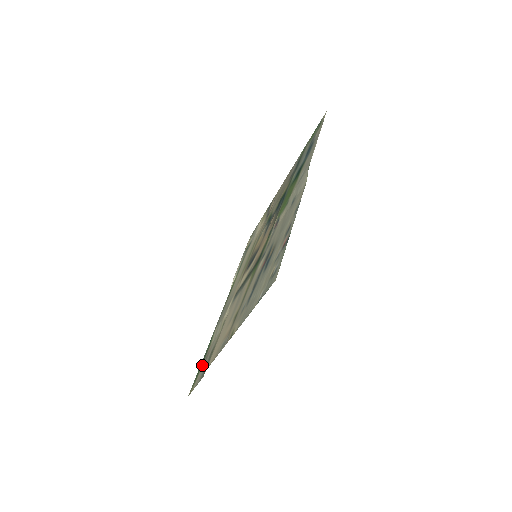
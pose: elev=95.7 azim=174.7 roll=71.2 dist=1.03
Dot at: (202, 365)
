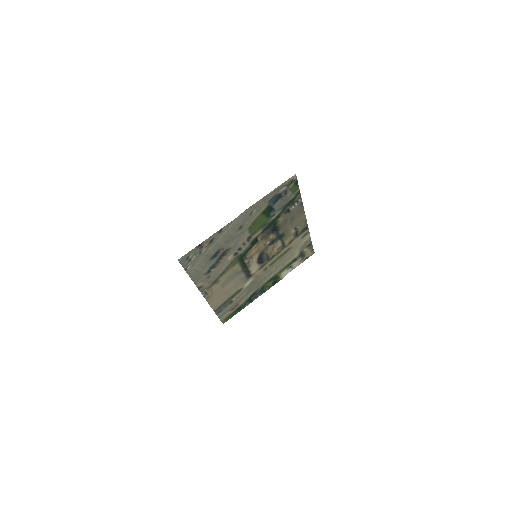
Dot at: (233, 310)
